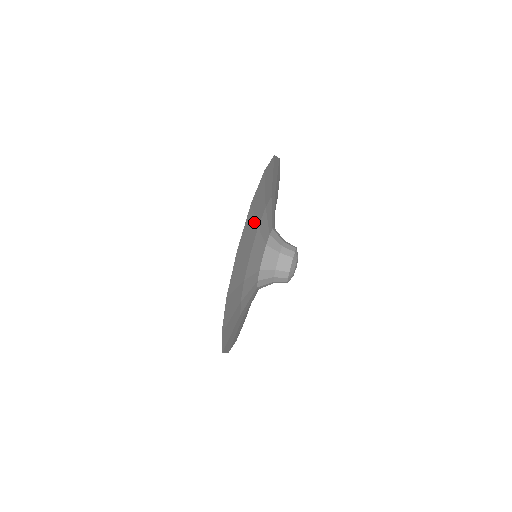
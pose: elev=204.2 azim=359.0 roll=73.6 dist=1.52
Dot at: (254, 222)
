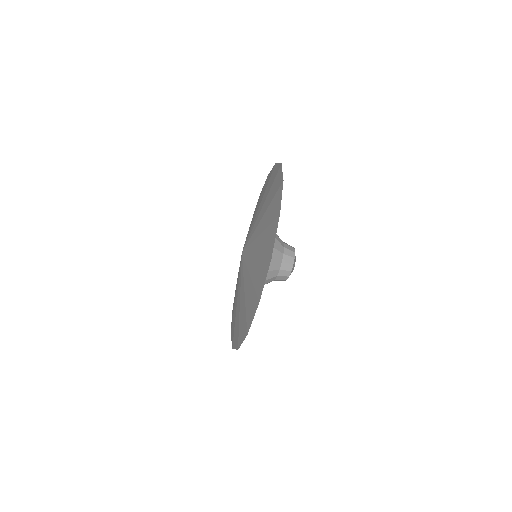
Dot at: occluded
